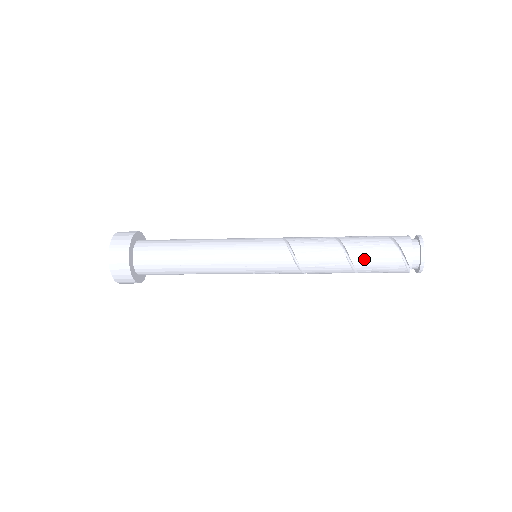
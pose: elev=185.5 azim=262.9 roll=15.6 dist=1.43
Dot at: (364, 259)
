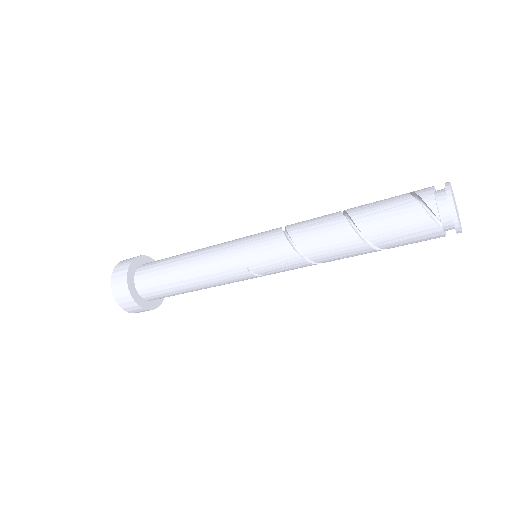
Dot at: (370, 218)
